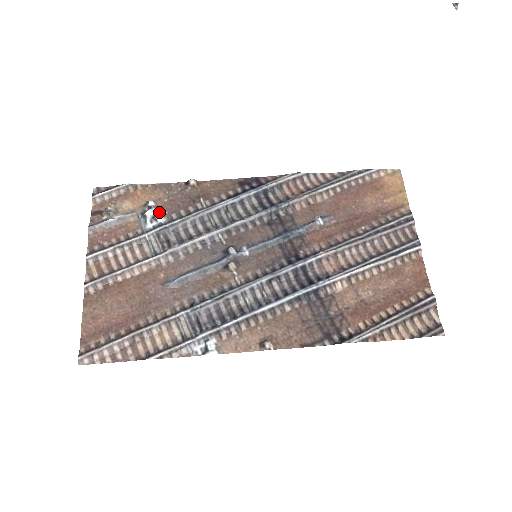
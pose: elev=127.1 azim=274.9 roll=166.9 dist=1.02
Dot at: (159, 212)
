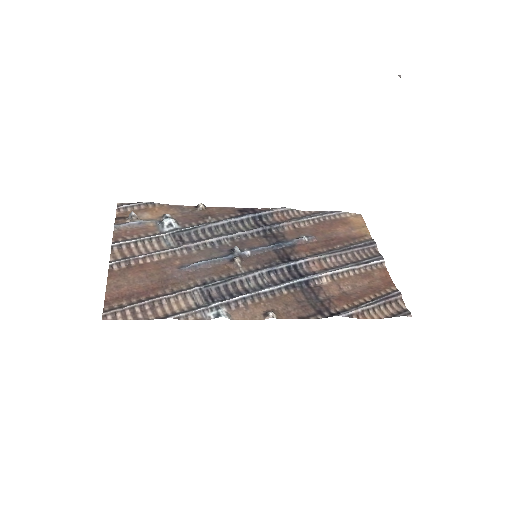
Dot at: (175, 221)
